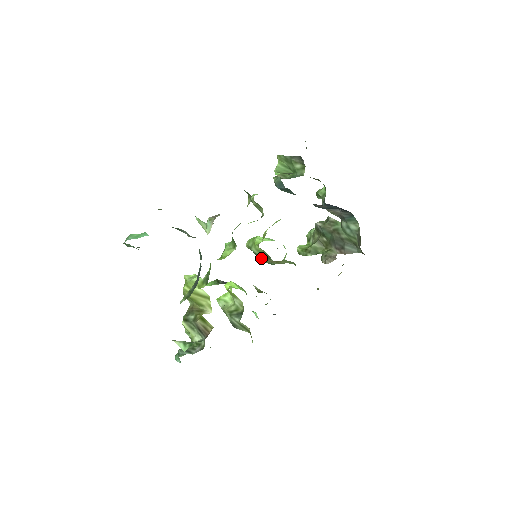
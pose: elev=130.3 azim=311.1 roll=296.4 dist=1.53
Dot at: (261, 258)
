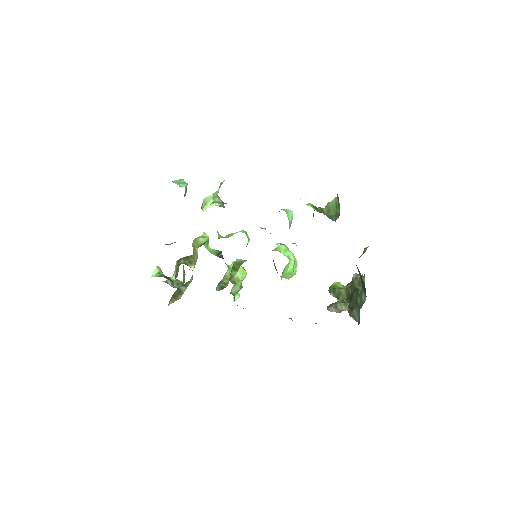
Dot at: (274, 263)
